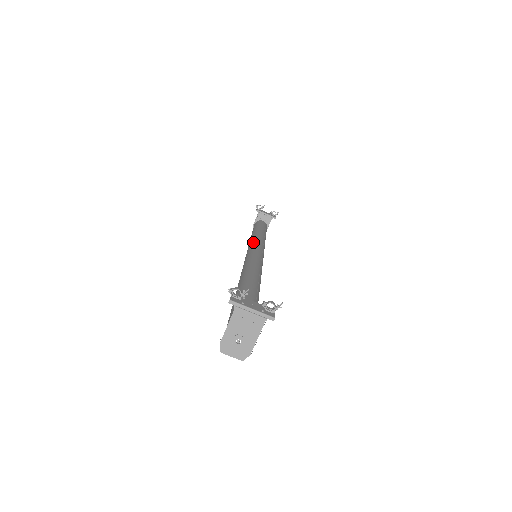
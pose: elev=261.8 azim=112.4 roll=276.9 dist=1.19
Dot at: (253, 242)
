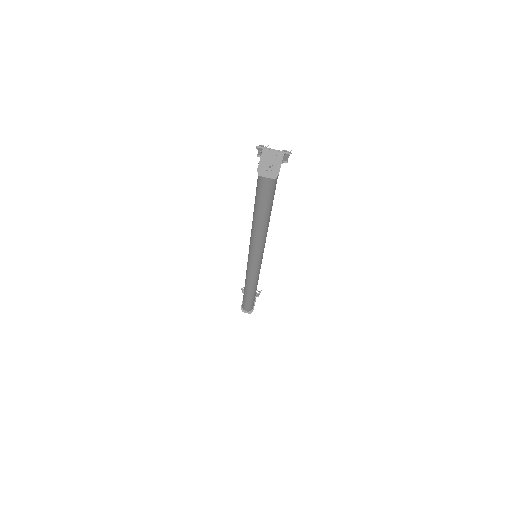
Dot at: occluded
